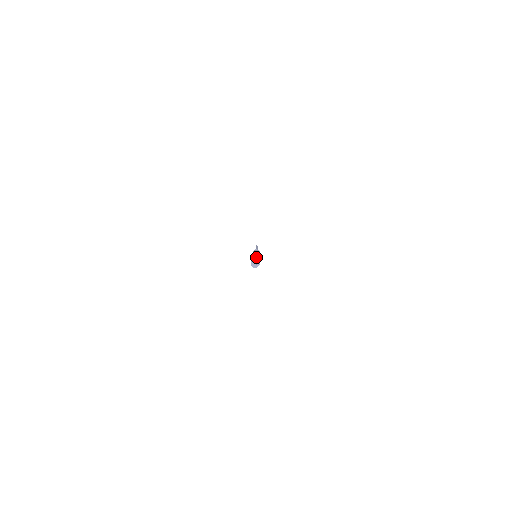
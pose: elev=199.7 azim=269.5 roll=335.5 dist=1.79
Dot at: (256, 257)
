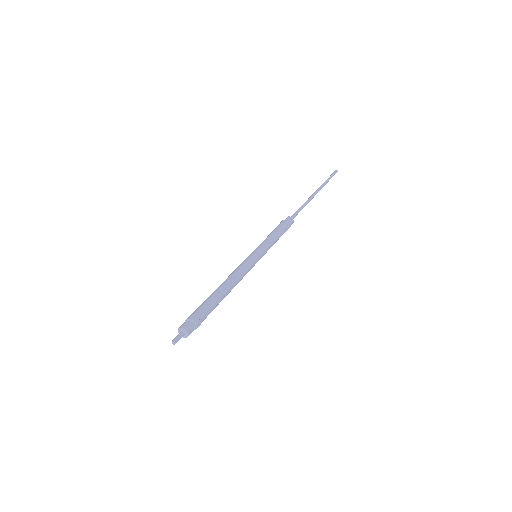
Dot at: (206, 299)
